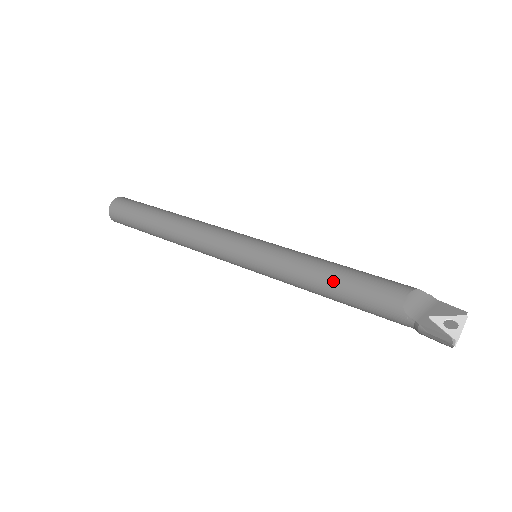
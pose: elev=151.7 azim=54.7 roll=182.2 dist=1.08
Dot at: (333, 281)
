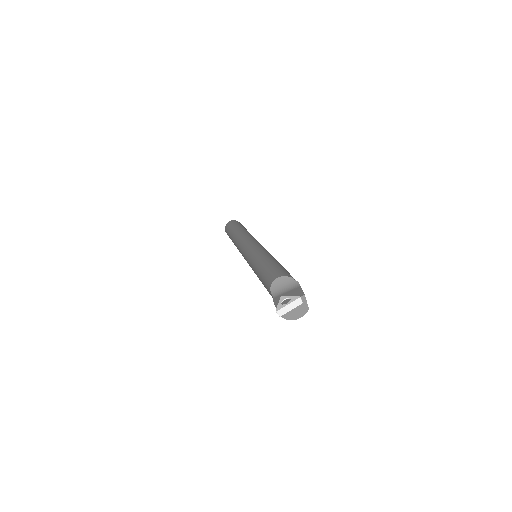
Dot at: (259, 270)
